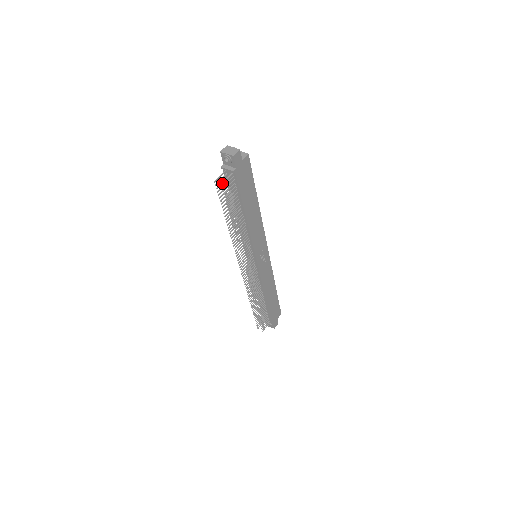
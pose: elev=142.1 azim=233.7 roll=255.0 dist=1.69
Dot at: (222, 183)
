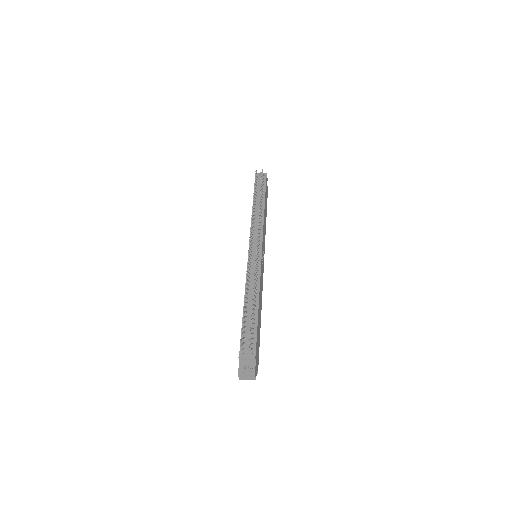
Dot at: (262, 169)
